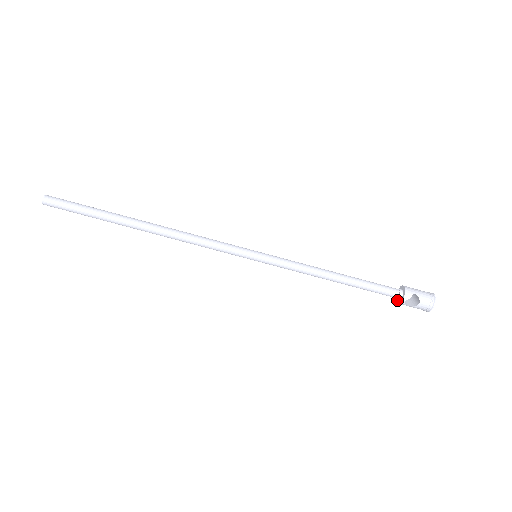
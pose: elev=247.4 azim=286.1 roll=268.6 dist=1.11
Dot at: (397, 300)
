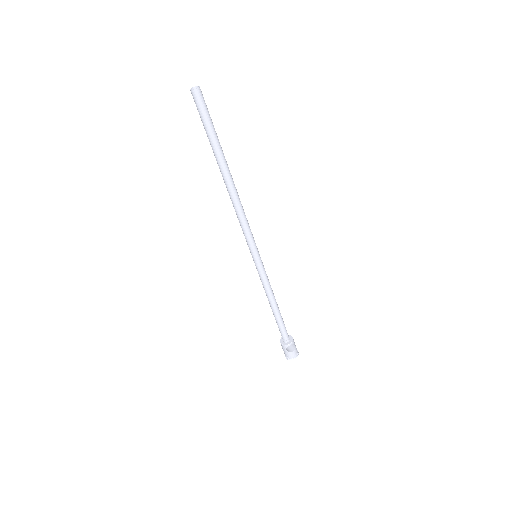
Dot at: (282, 342)
